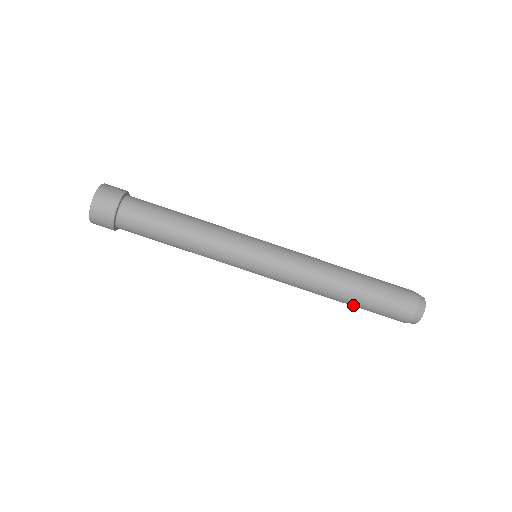
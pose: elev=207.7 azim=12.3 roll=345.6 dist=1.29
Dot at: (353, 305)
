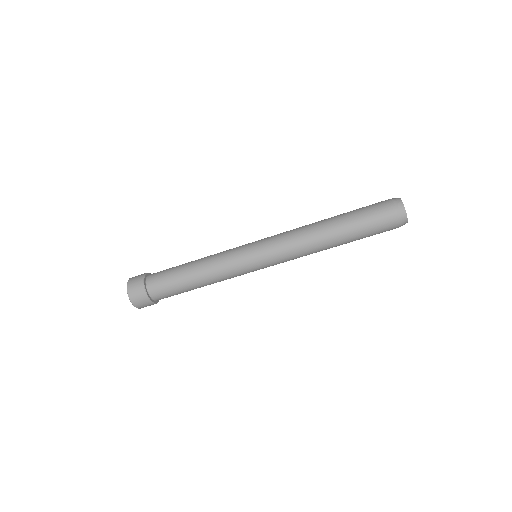
Dot at: (348, 240)
